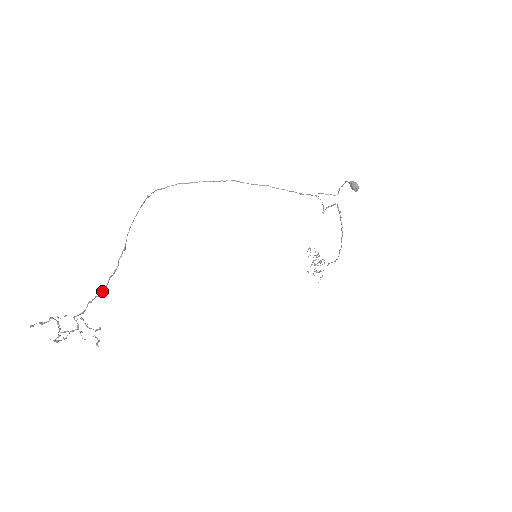
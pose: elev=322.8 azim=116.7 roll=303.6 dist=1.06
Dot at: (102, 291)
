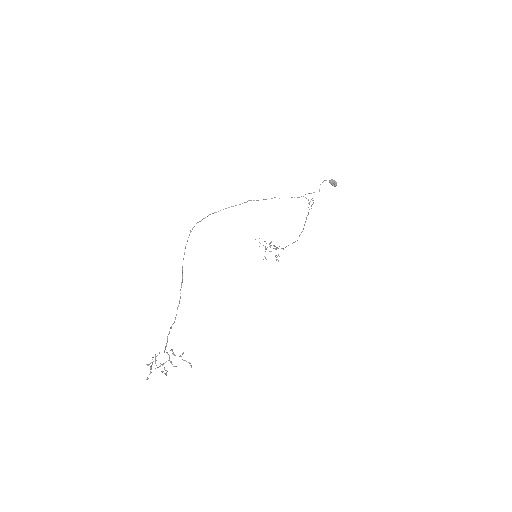
Dot at: occluded
